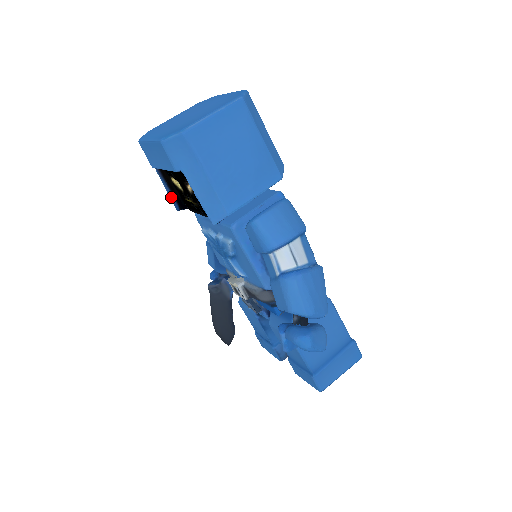
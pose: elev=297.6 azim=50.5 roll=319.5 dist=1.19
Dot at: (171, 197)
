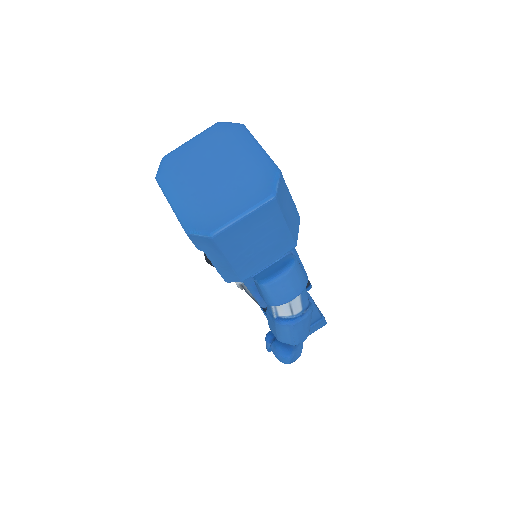
Dot at: occluded
